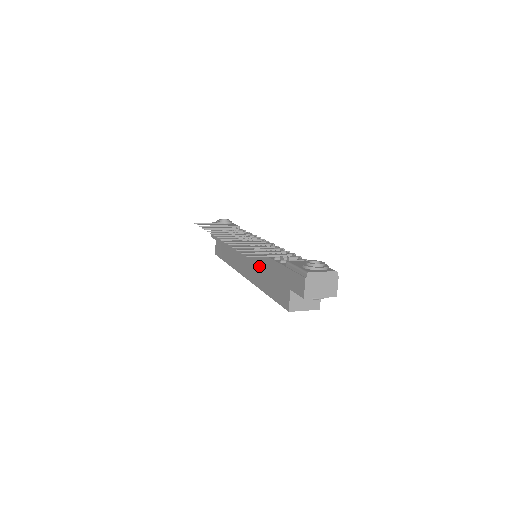
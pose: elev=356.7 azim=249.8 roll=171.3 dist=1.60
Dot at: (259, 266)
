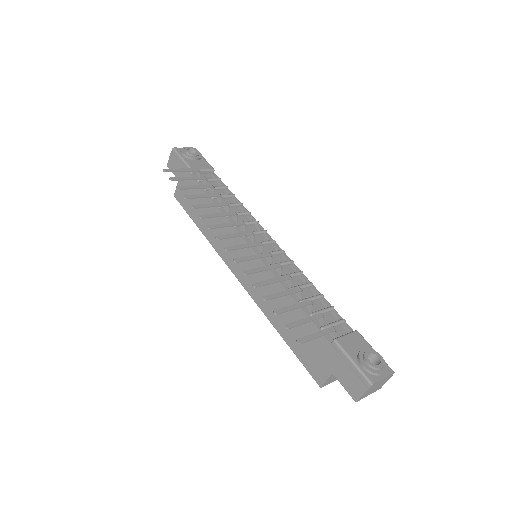
Dot at: occluded
